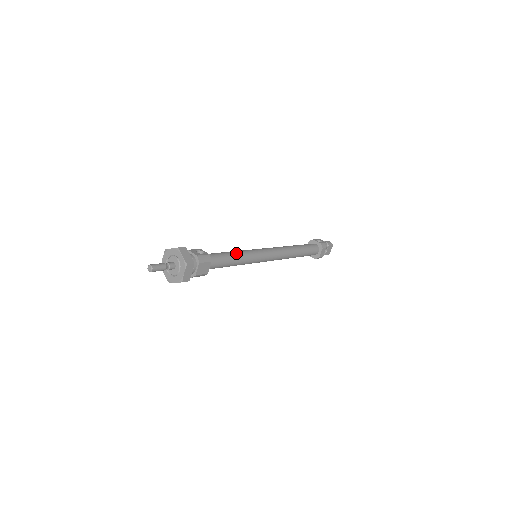
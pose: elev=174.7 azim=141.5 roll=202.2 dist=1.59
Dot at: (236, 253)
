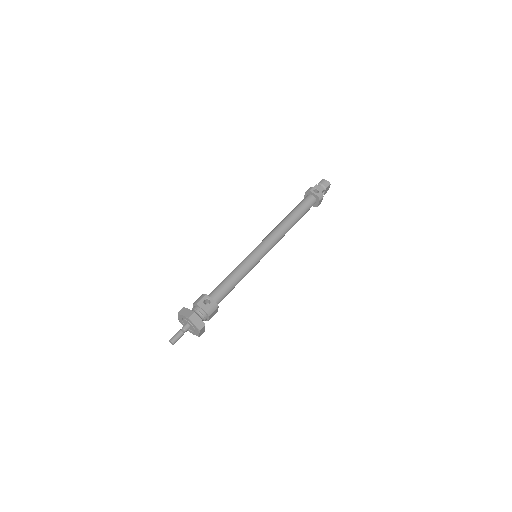
Dot at: (238, 274)
